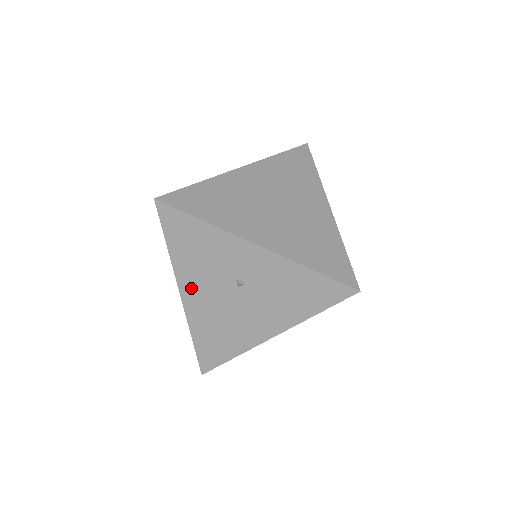
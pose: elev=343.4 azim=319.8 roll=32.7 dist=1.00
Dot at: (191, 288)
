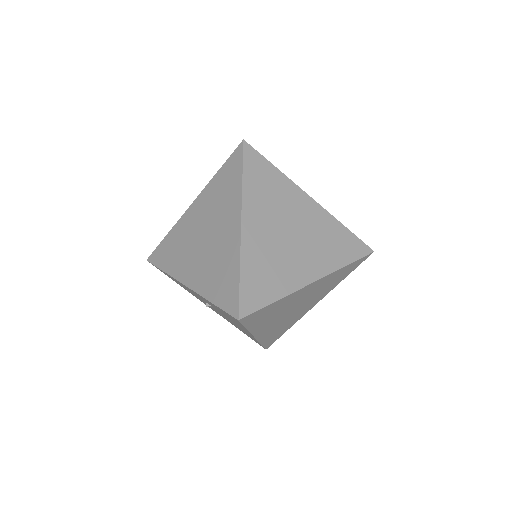
Dot at: occluded
